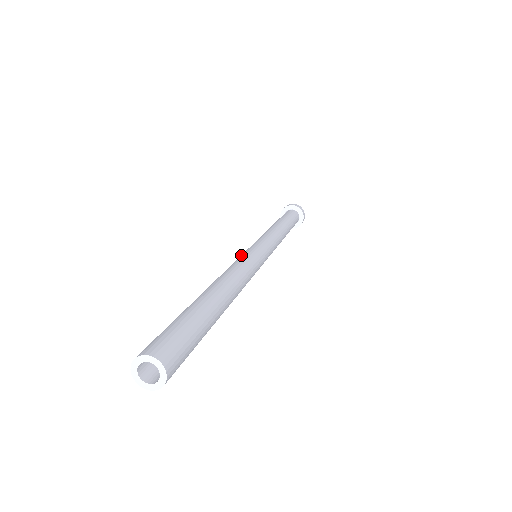
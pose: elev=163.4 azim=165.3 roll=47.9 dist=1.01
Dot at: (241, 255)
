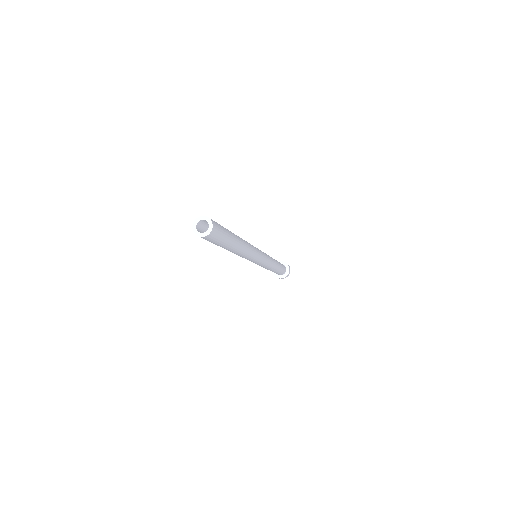
Dot at: occluded
